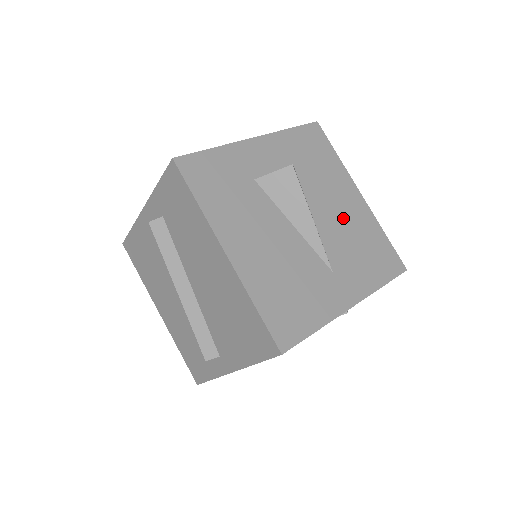
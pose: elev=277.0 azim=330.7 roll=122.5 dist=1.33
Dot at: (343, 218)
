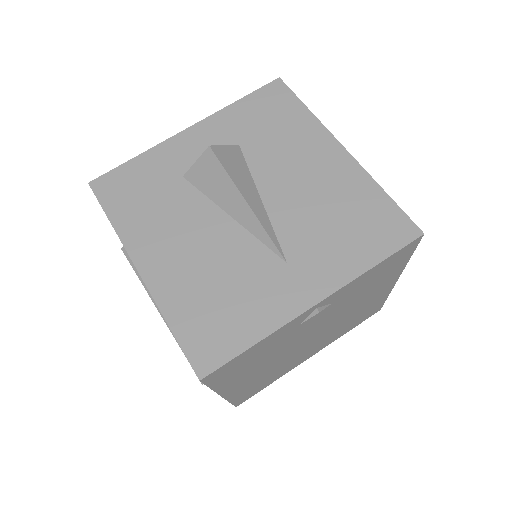
Dot at: (310, 188)
